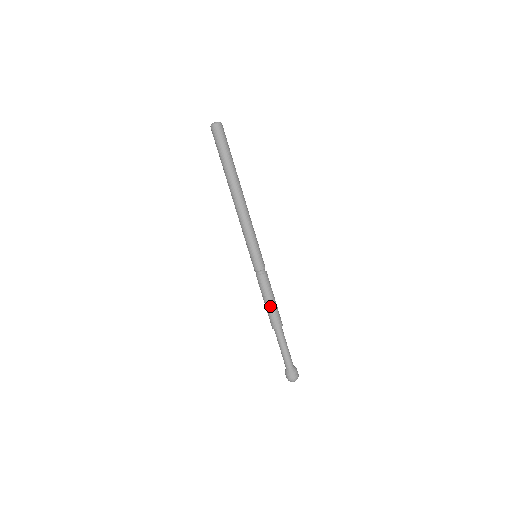
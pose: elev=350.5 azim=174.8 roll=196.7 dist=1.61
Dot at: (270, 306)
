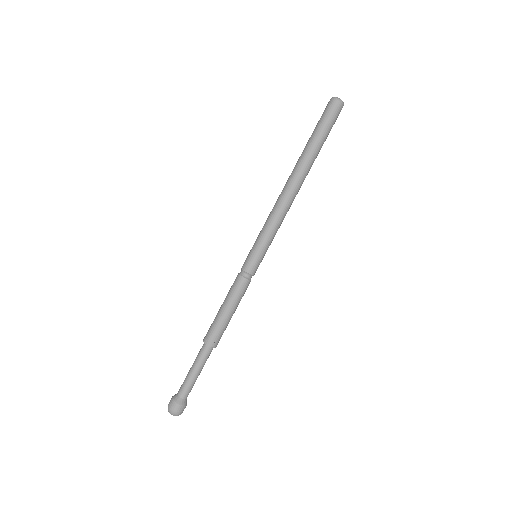
Dot at: (220, 315)
